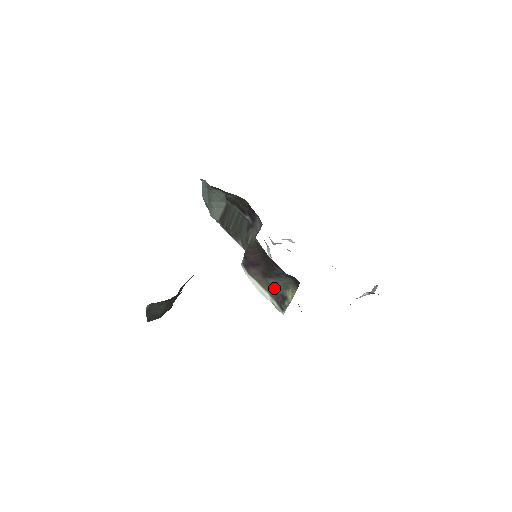
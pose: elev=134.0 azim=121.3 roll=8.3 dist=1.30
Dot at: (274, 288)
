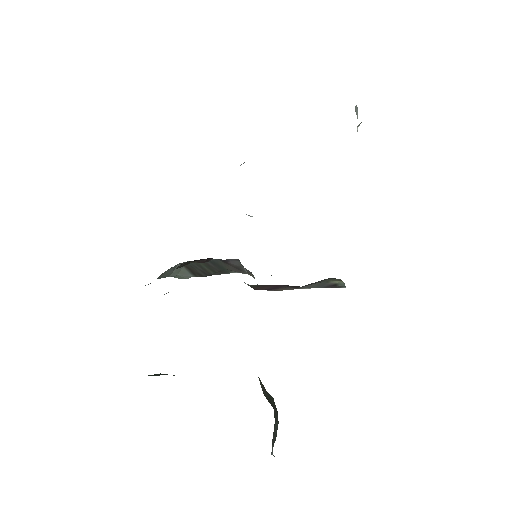
Dot at: occluded
